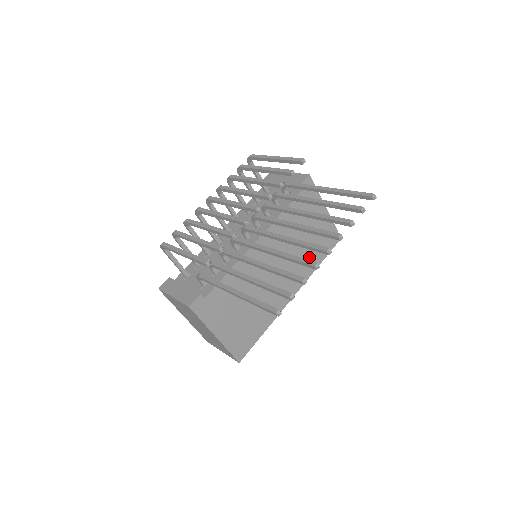
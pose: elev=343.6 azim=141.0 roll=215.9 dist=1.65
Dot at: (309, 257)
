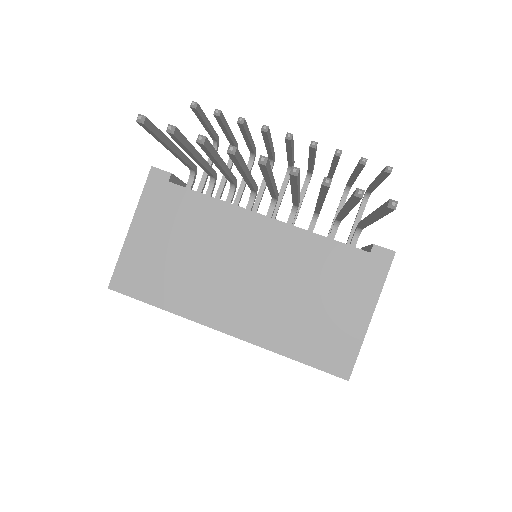
Dot at: (291, 328)
